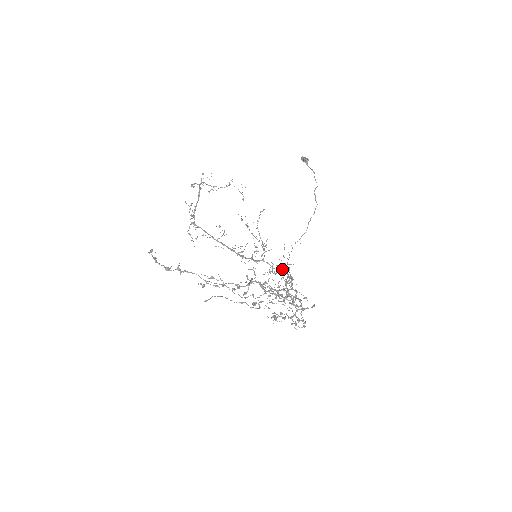
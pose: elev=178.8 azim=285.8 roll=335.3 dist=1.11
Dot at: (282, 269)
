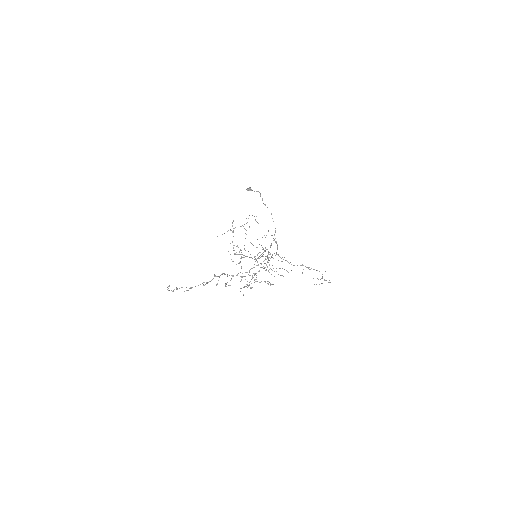
Dot at: (271, 256)
